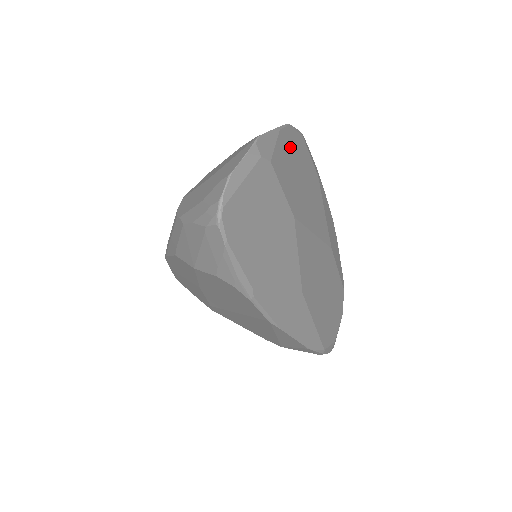
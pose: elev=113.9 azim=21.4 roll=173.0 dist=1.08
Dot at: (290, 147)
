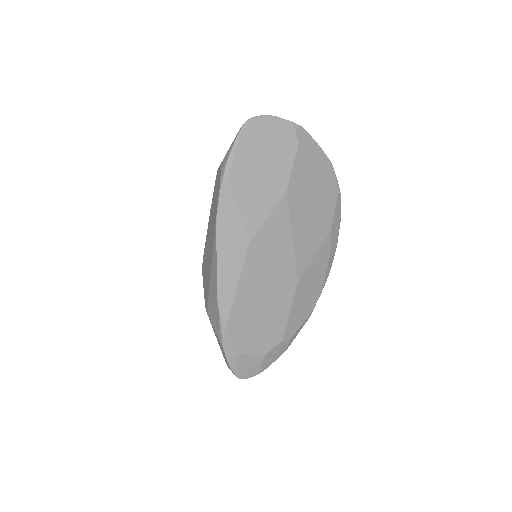
Dot at: (322, 171)
